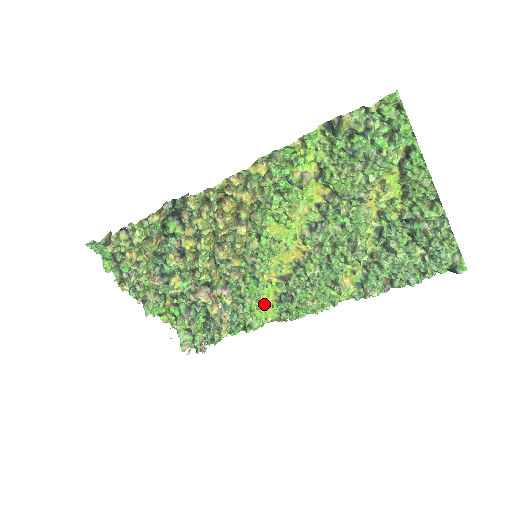
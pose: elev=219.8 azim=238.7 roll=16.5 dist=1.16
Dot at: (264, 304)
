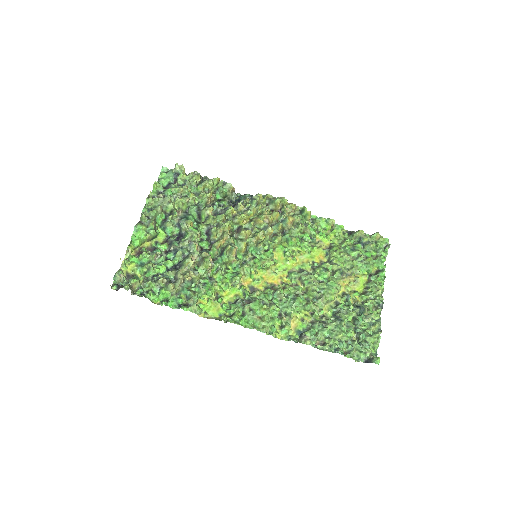
Dot at: (220, 296)
